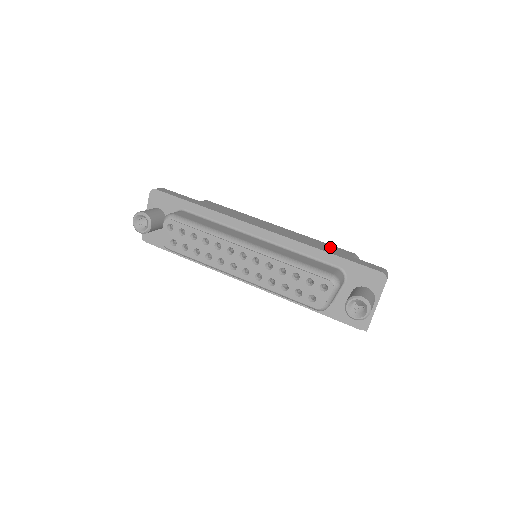
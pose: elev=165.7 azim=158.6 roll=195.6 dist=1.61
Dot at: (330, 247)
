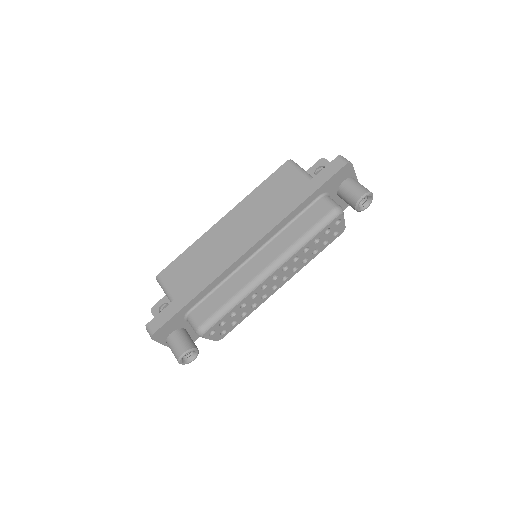
Dot at: (273, 182)
